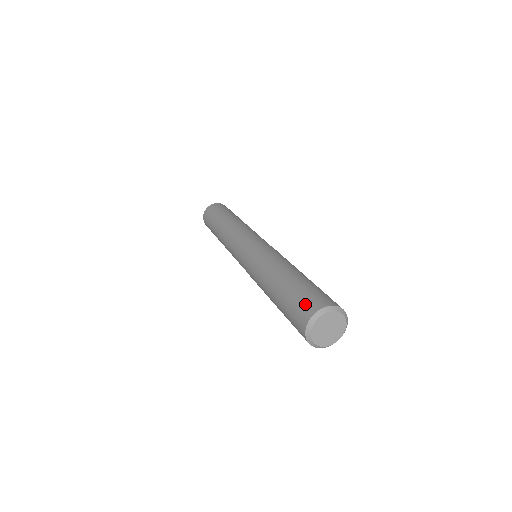
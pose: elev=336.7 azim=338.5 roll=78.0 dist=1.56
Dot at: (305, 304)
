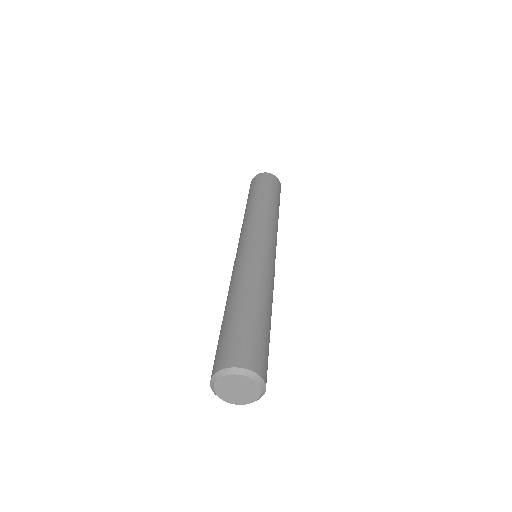
Dot at: (214, 360)
